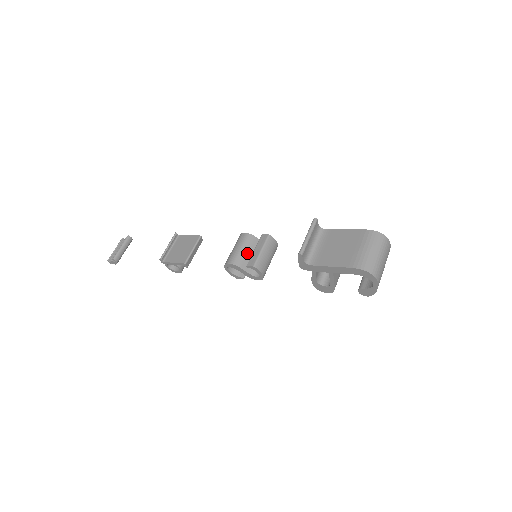
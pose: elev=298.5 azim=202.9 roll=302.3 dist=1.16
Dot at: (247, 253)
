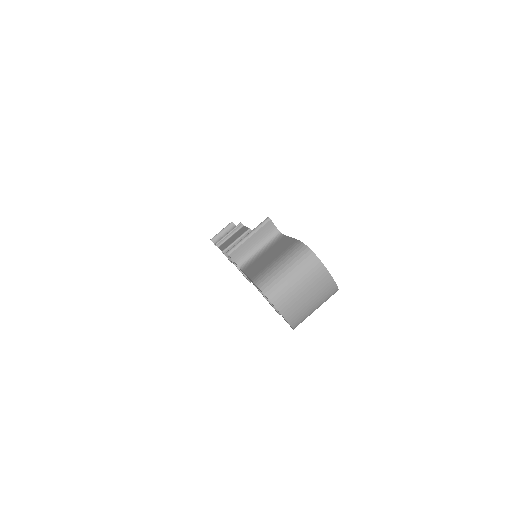
Dot at: occluded
